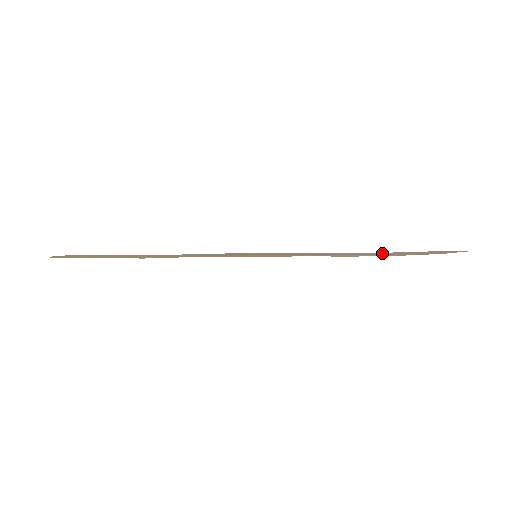
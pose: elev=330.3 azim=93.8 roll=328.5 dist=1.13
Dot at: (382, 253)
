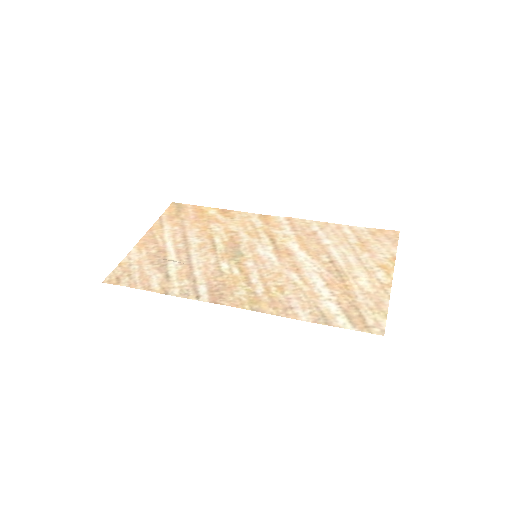
Dot at: (327, 309)
